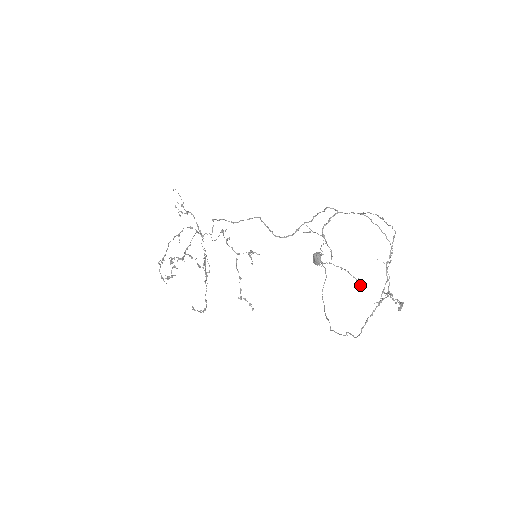
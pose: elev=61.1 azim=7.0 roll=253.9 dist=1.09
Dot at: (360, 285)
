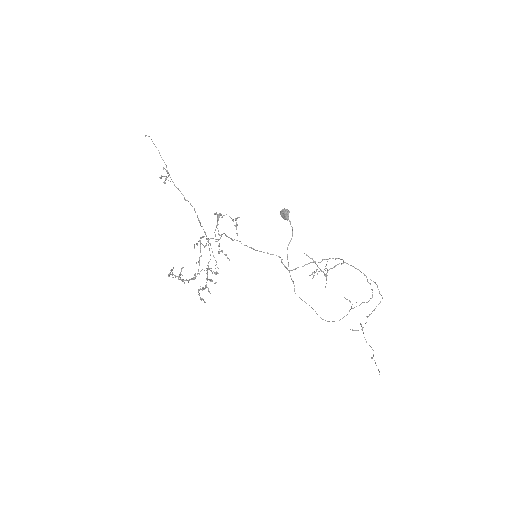
Dot at: occluded
